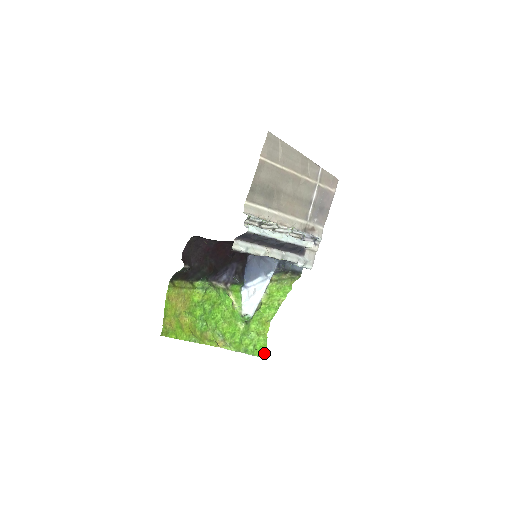
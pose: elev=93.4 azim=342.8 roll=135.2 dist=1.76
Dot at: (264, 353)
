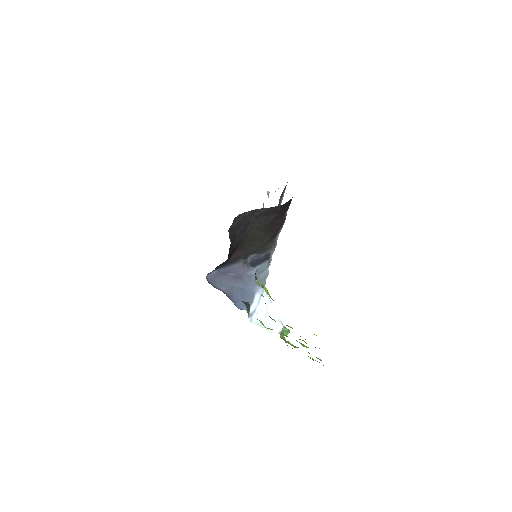
Dot at: occluded
